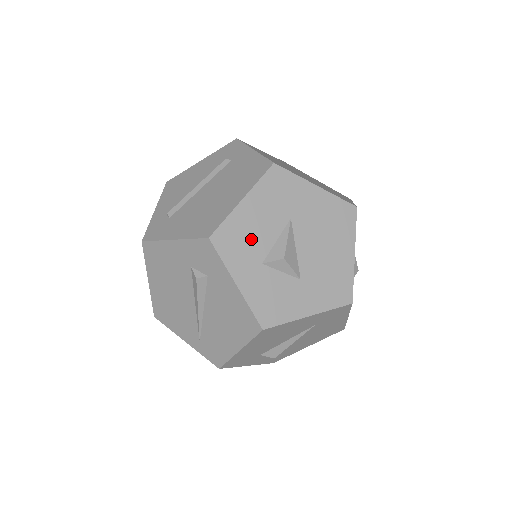
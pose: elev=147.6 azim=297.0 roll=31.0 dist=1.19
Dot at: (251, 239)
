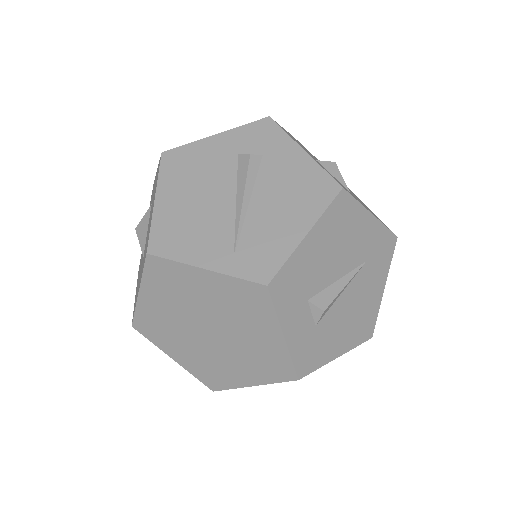
Dot at: occluded
